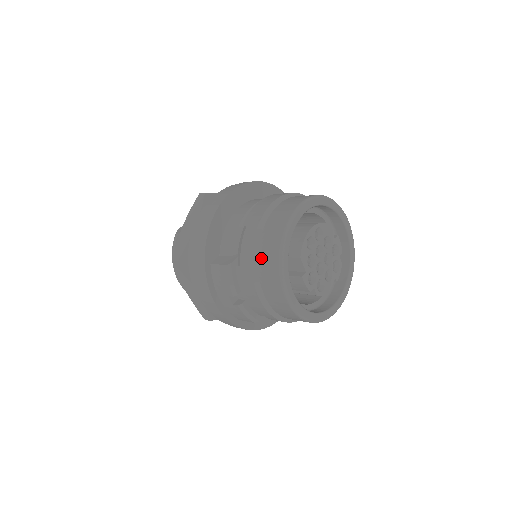
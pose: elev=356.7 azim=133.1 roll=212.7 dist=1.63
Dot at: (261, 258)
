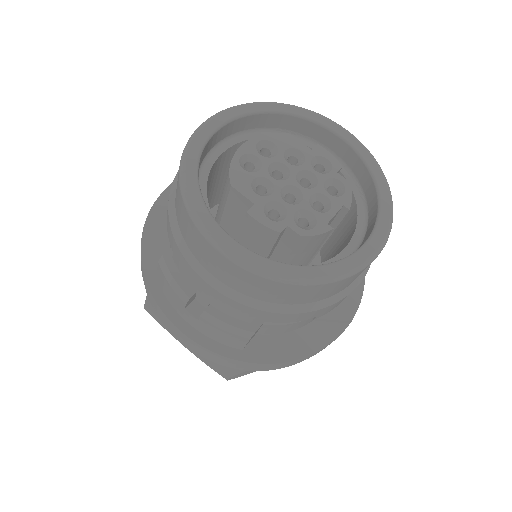
Dot at: (178, 218)
